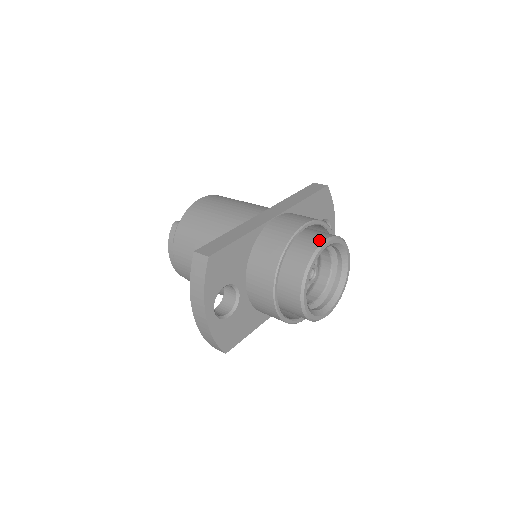
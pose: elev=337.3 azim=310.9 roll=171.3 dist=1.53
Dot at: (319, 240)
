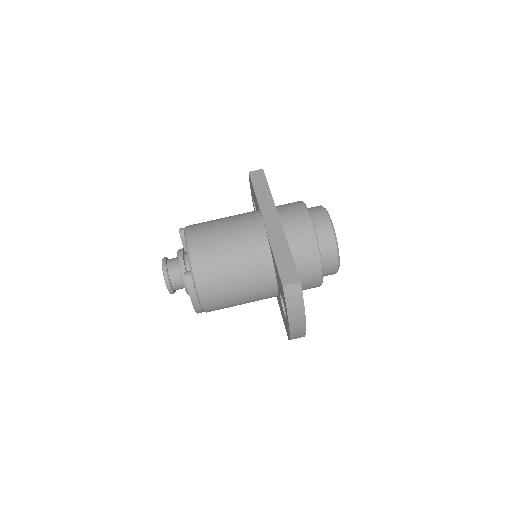
Dot at: (325, 218)
